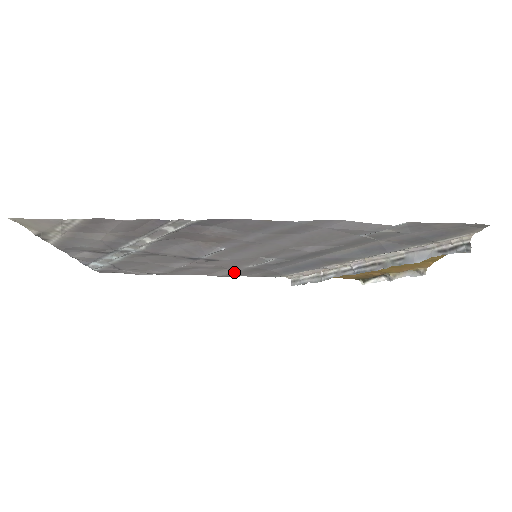
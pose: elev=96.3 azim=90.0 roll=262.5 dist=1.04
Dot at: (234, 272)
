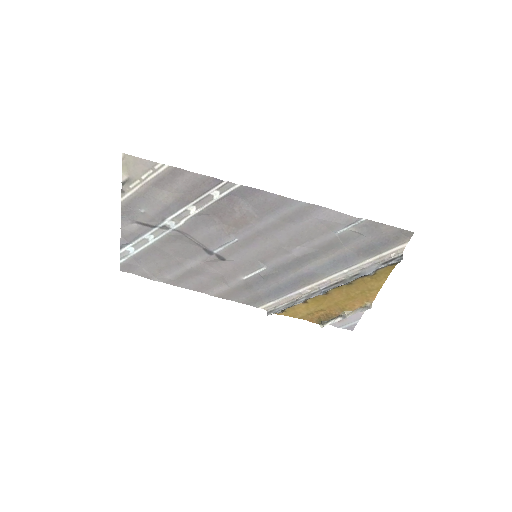
Dot at: (228, 289)
